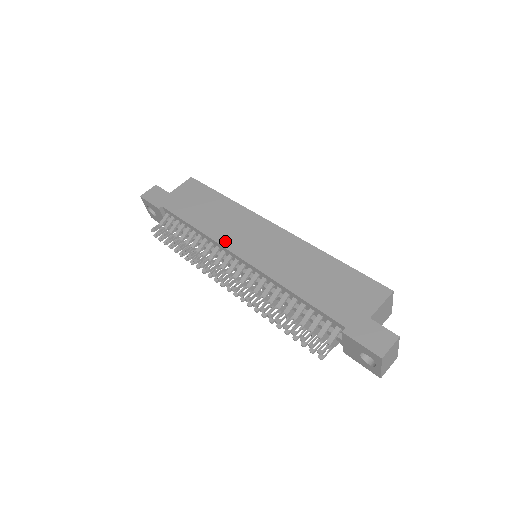
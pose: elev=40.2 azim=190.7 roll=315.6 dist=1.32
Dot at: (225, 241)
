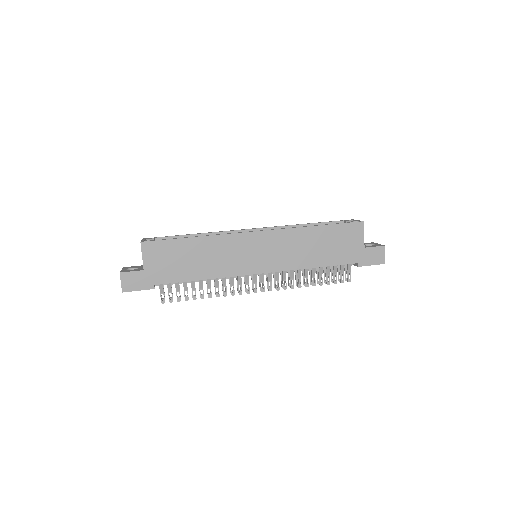
Dot at: (238, 271)
